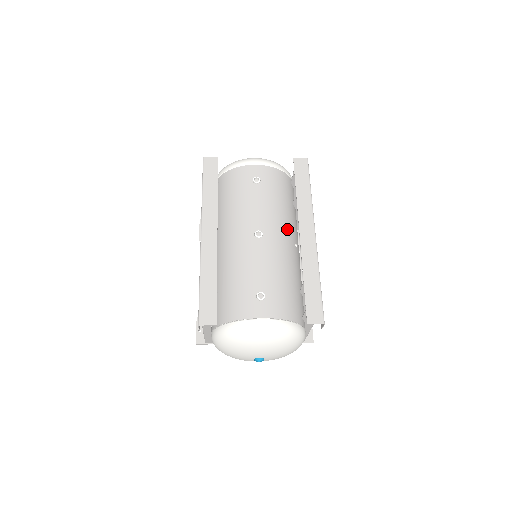
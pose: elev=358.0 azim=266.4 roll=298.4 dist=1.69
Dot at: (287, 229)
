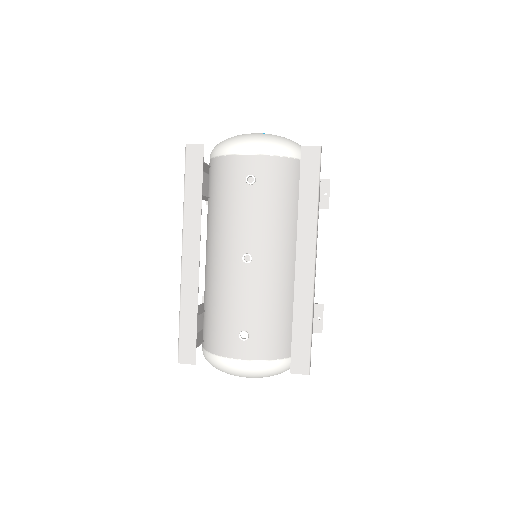
Dot at: (286, 244)
